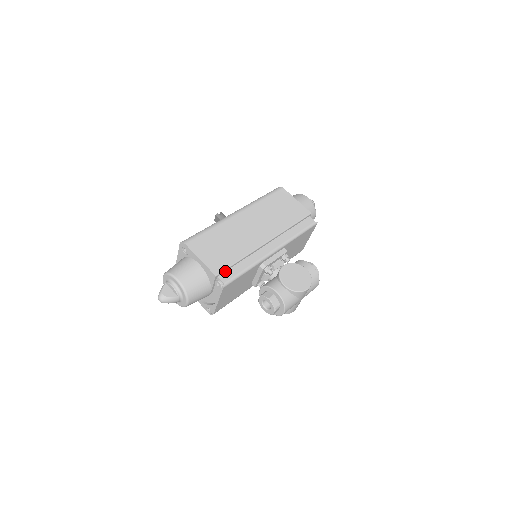
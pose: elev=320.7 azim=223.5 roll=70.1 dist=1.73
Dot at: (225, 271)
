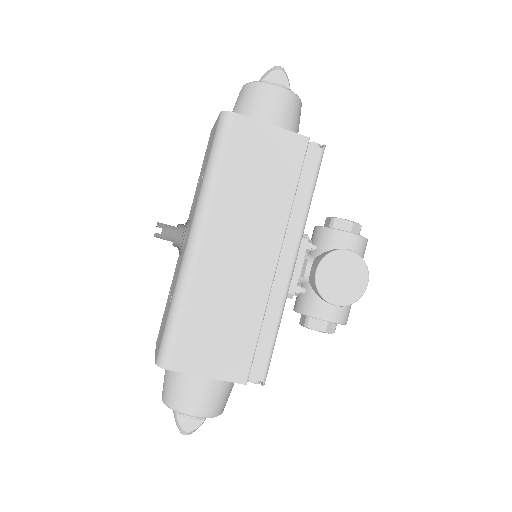
Dot at: (251, 361)
